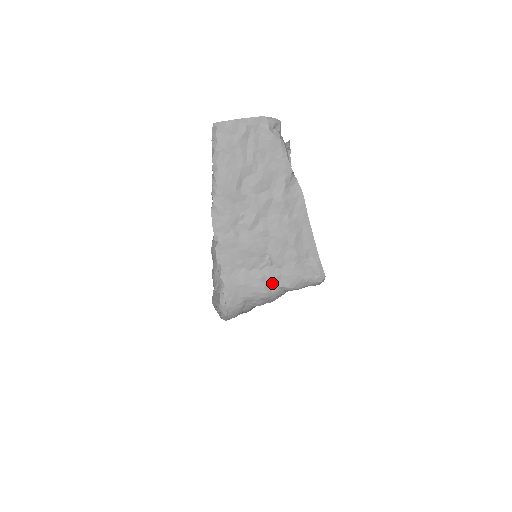
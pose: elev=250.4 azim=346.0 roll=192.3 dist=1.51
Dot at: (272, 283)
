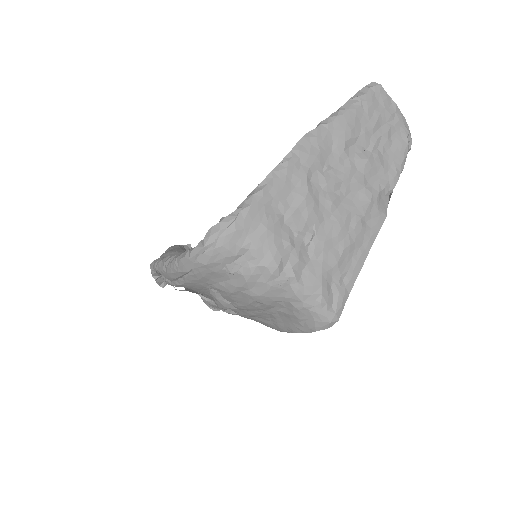
Dot at: (292, 262)
